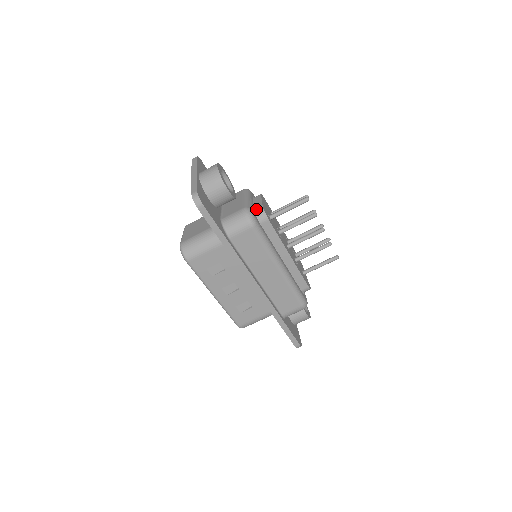
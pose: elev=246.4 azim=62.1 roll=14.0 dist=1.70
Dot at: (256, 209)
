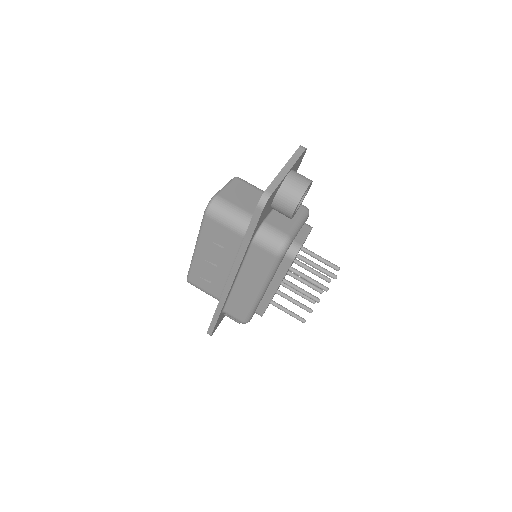
Dot at: (295, 242)
